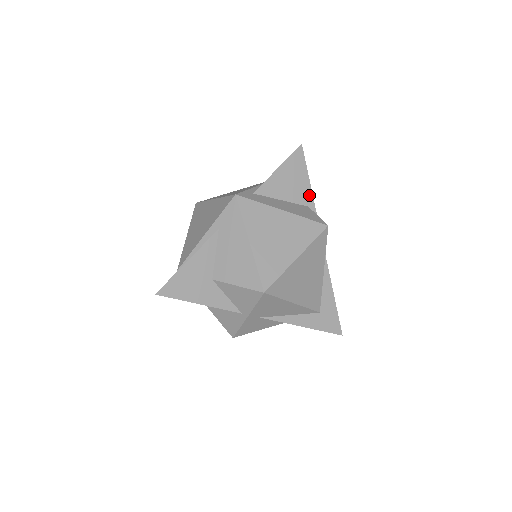
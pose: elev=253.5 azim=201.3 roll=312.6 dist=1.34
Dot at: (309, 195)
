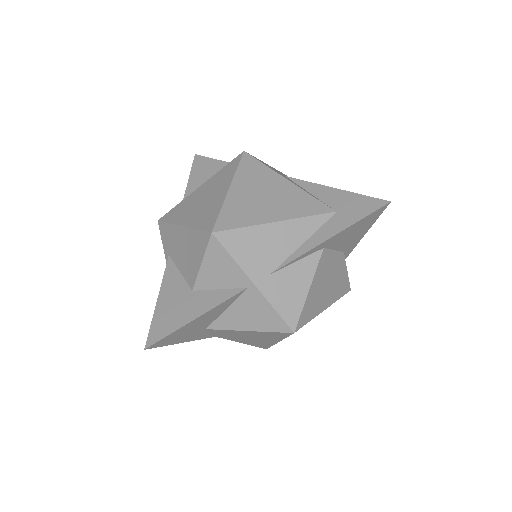
Dot at: occluded
